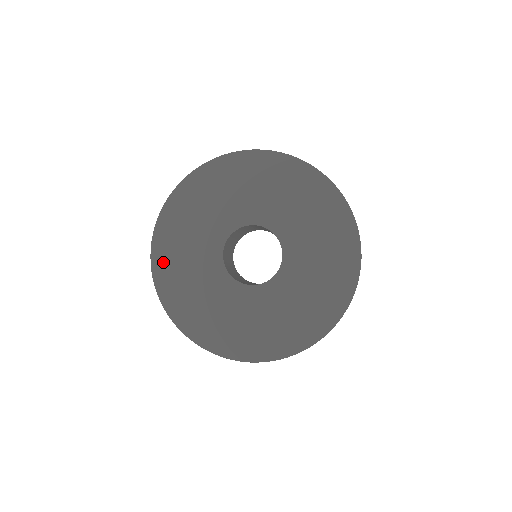
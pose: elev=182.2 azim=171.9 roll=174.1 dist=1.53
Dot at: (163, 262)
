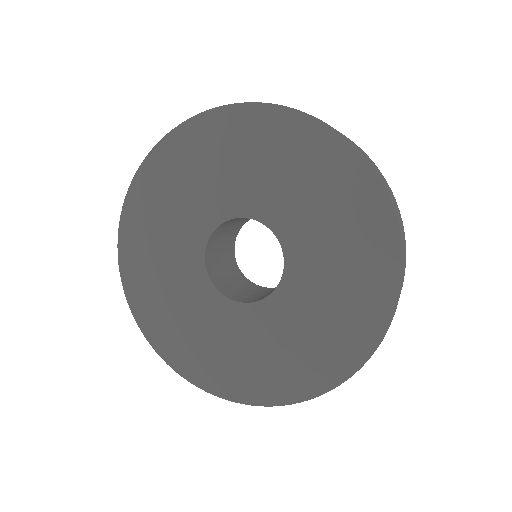
Dot at: (132, 256)
